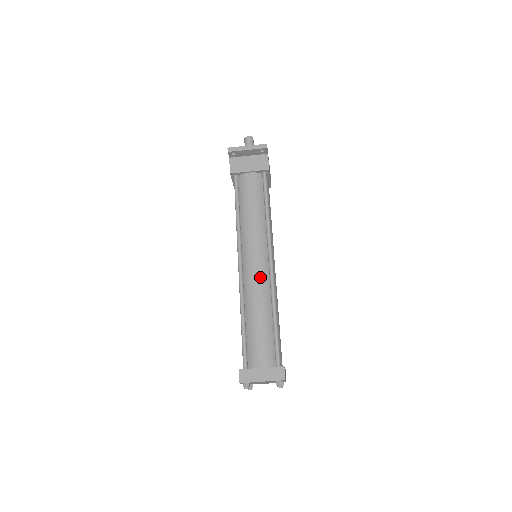
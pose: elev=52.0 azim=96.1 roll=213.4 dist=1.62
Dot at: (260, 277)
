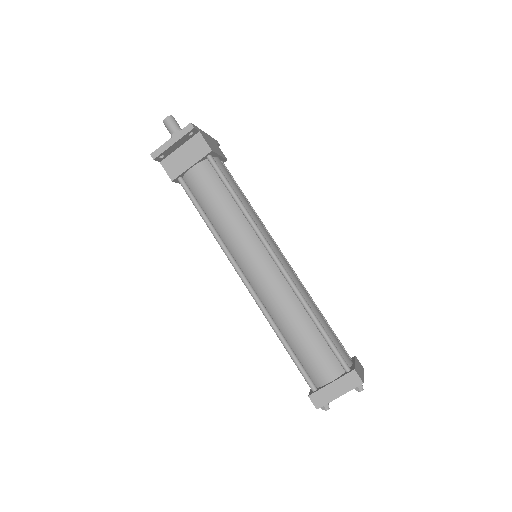
Dot at: (274, 284)
